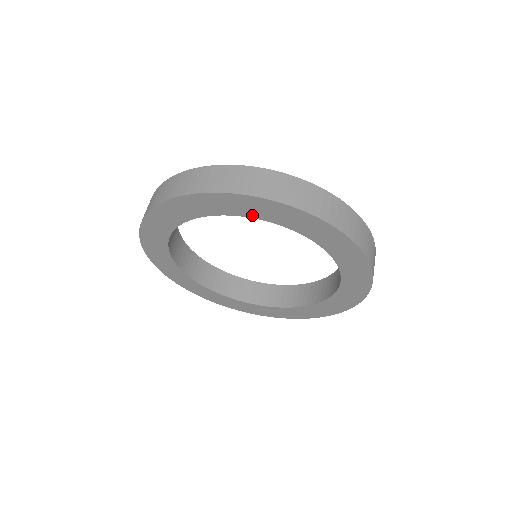
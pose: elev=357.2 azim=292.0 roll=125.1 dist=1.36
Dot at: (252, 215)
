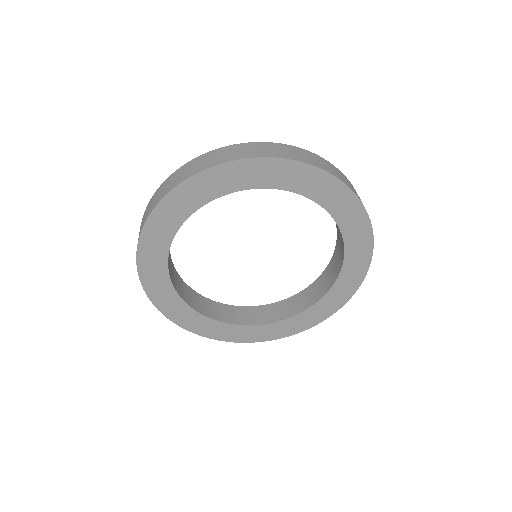
Dot at: (299, 190)
